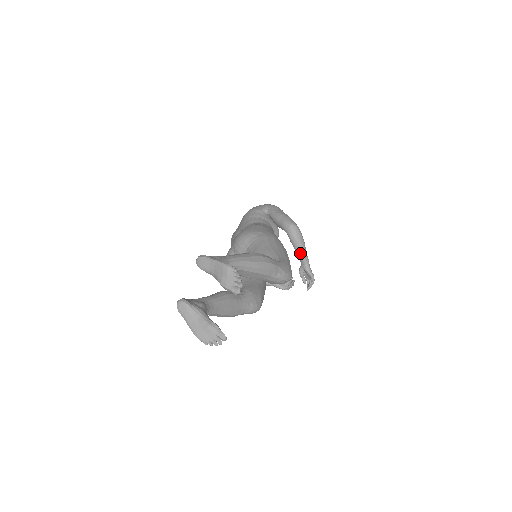
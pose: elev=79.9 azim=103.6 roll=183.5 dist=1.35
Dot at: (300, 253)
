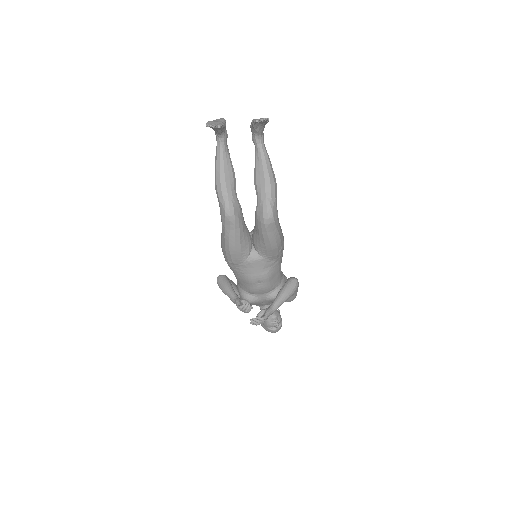
Dot at: (278, 296)
